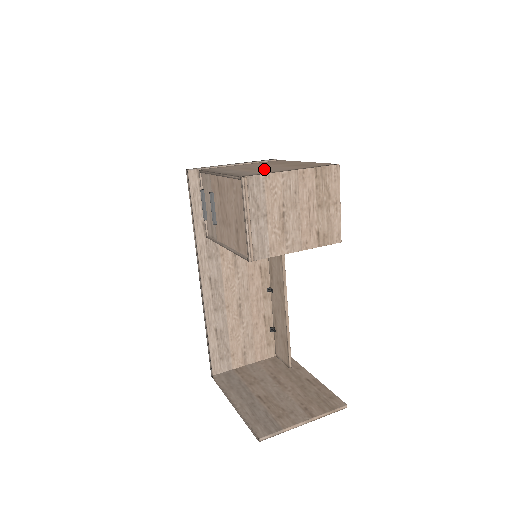
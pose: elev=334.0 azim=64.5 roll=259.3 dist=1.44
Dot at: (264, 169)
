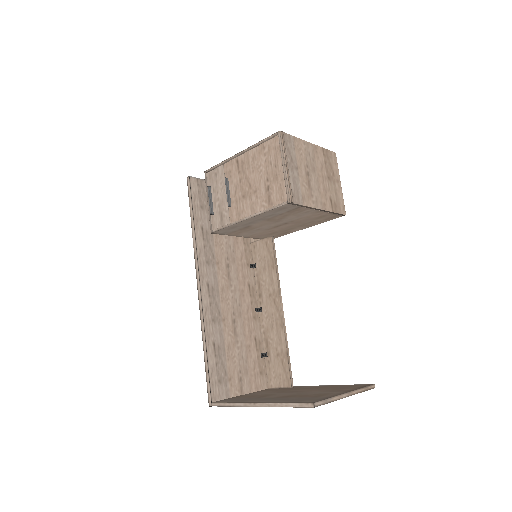
Dot at: occluded
